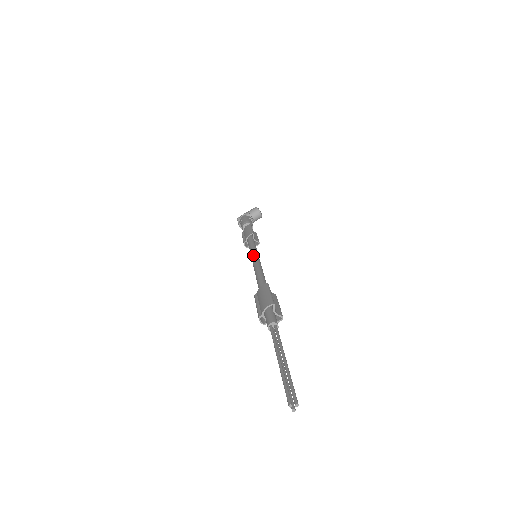
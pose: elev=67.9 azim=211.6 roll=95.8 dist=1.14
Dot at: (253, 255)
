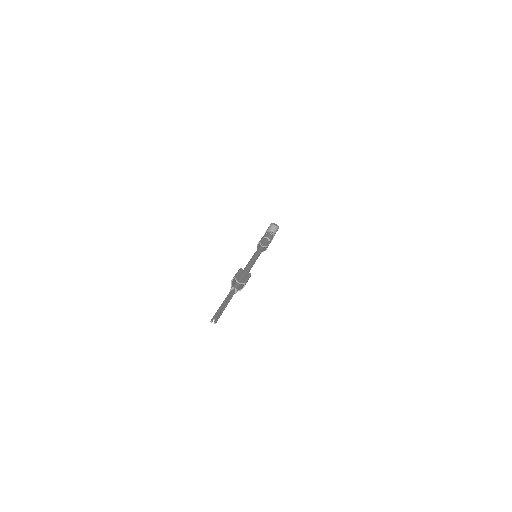
Dot at: (252, 256)
